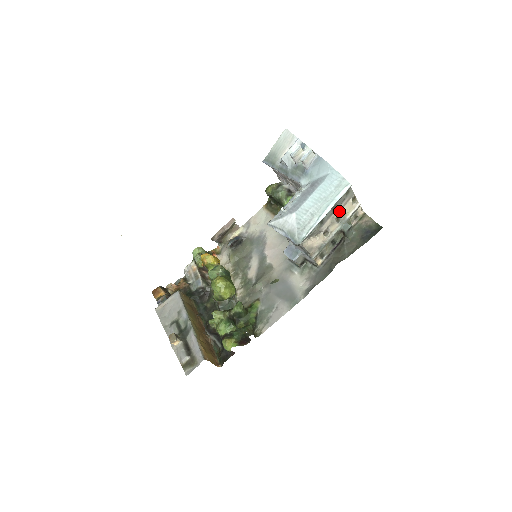
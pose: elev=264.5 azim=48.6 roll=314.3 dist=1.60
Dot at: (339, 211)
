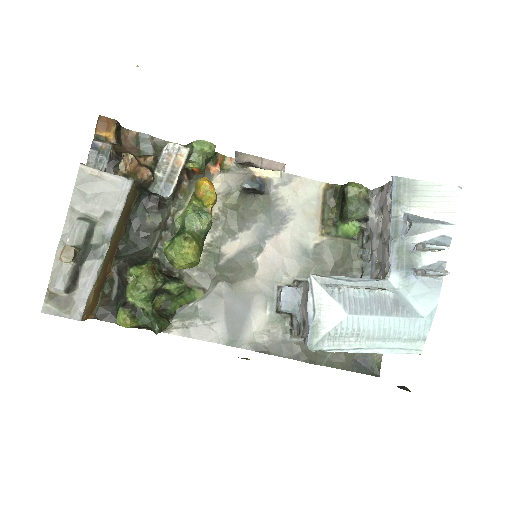
Dot at: occluded
